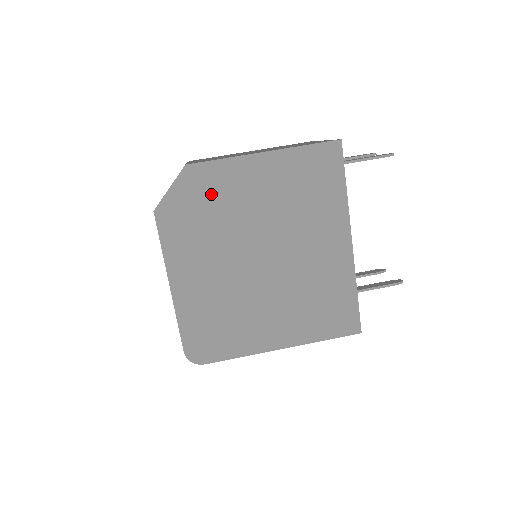
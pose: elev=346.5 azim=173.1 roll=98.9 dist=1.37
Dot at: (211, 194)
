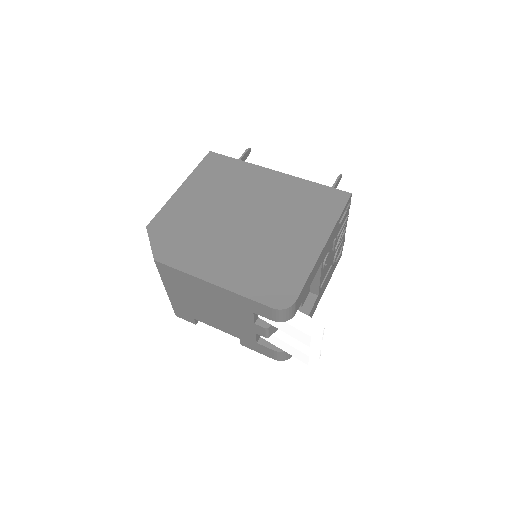
Dot at: (176, 224)
